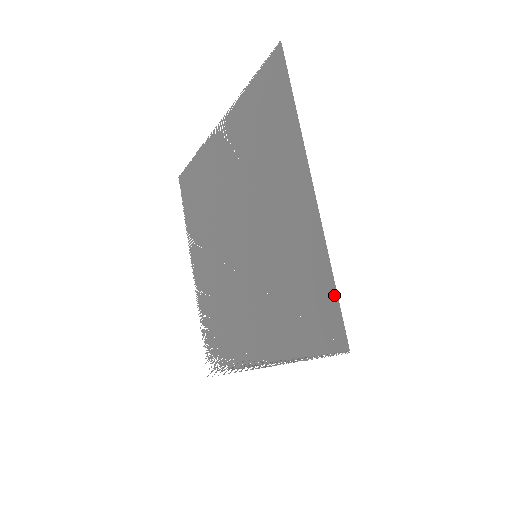
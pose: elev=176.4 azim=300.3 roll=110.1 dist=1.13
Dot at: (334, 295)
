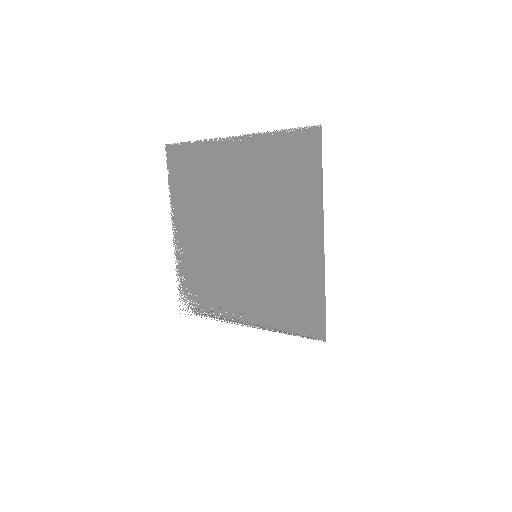
Dot at: (323, 309)
